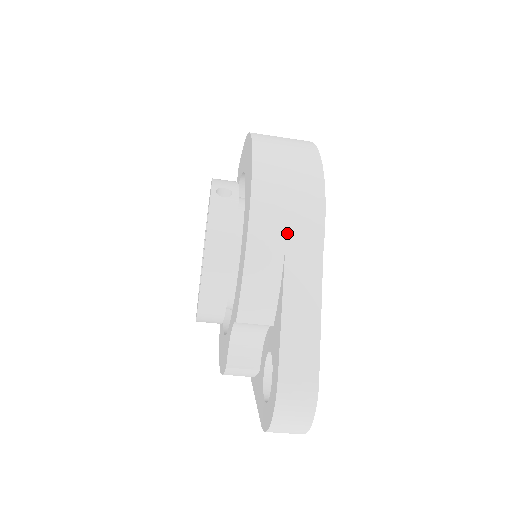
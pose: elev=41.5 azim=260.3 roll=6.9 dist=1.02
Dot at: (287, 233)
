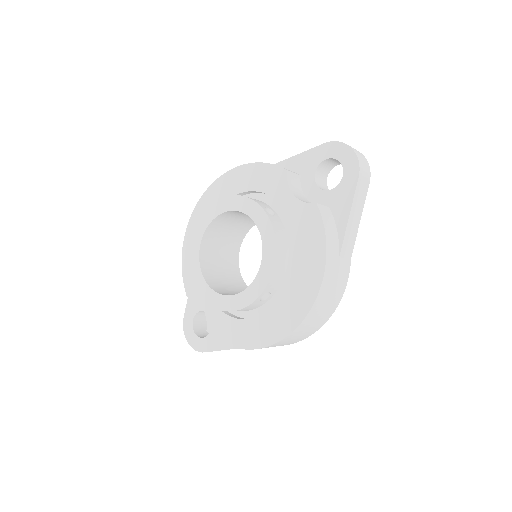
Dot at: occluded
